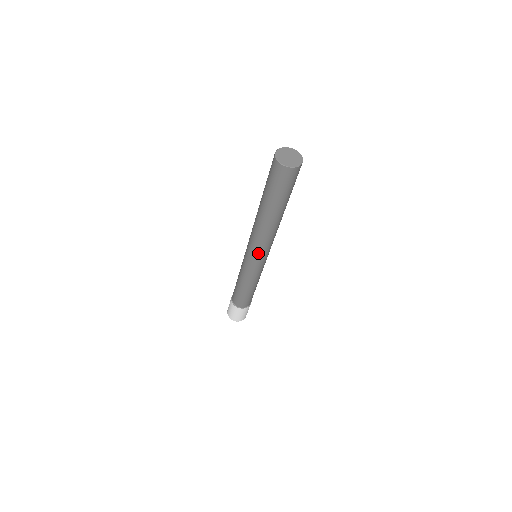
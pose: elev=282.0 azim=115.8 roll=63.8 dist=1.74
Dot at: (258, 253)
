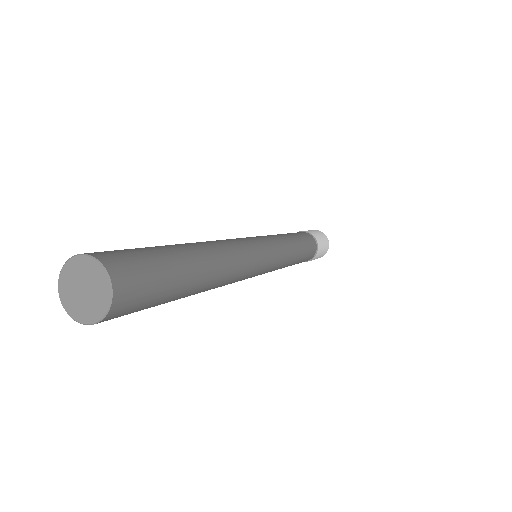
Dot at: occluded
